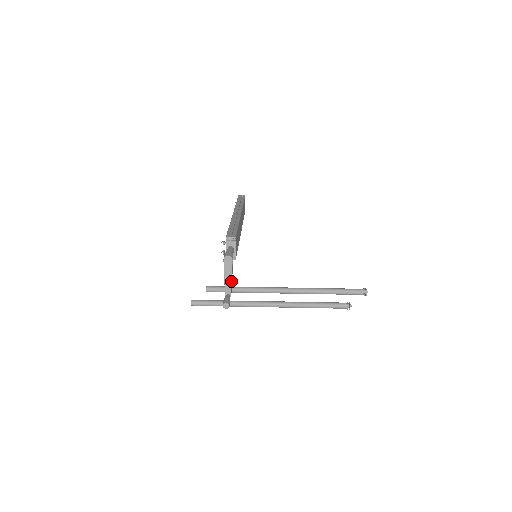
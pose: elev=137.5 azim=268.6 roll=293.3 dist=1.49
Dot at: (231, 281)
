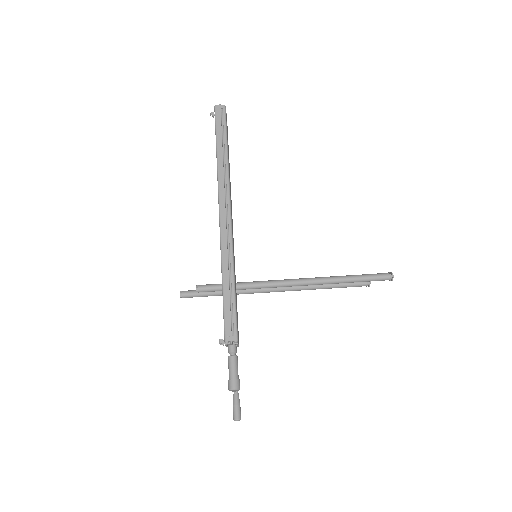
Dot at: occluded
